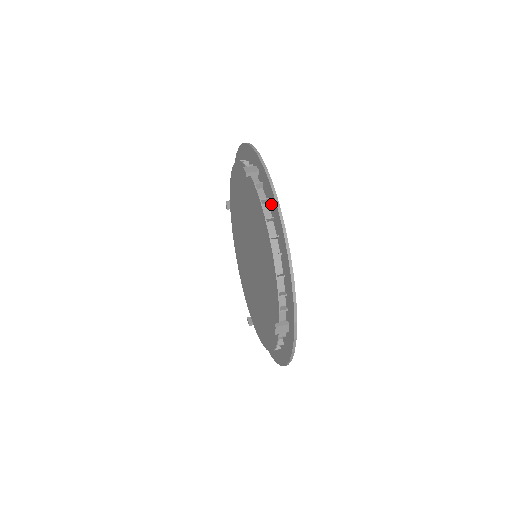
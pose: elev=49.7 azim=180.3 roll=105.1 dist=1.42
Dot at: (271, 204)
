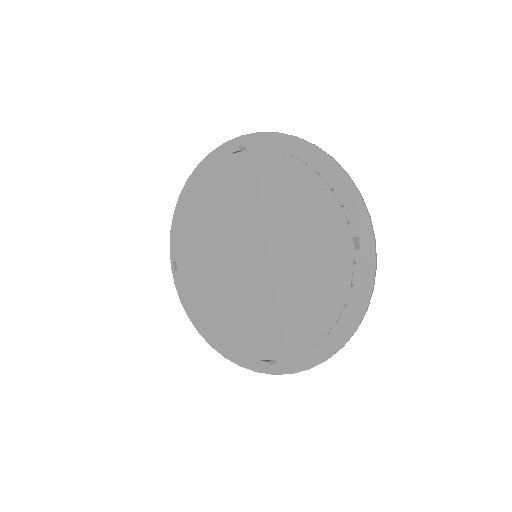
Dot at: (282, 149)
